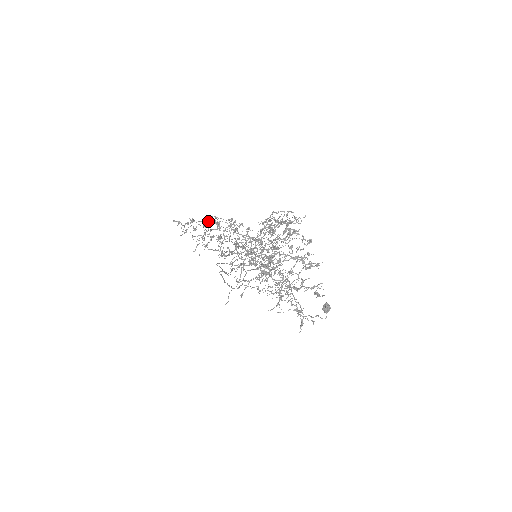
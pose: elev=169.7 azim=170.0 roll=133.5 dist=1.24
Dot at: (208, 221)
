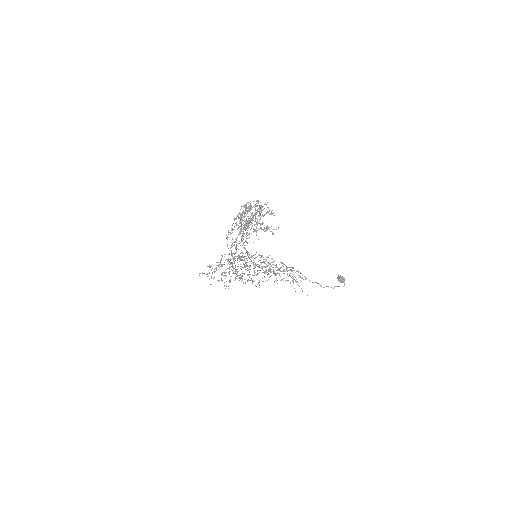
Dot at: (222, 265)
